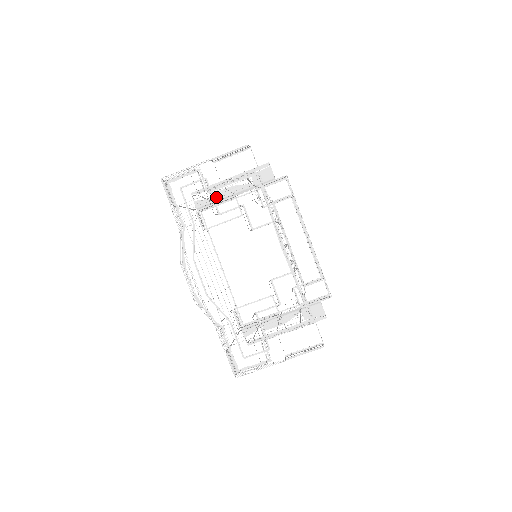
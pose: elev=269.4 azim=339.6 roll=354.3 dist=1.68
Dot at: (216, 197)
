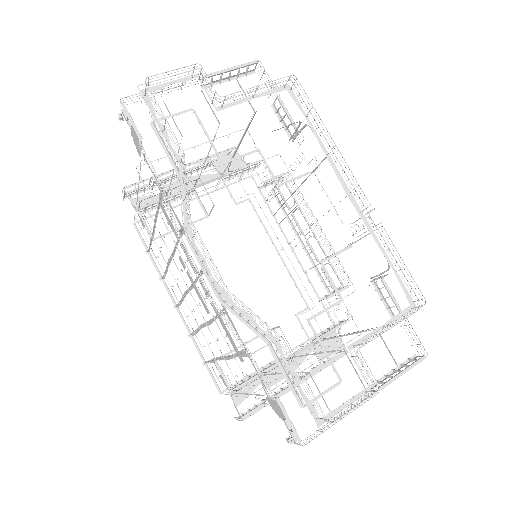
Dot at: occluded
